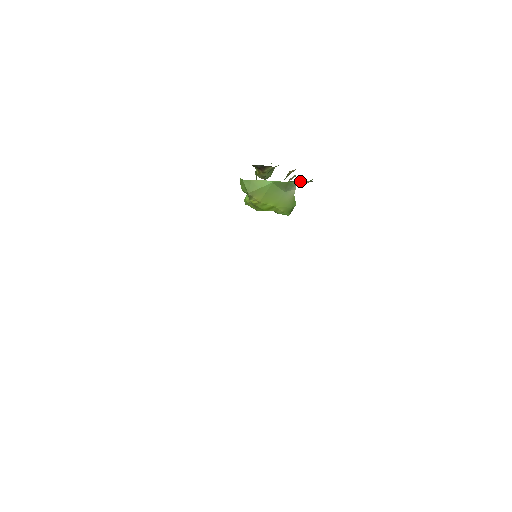
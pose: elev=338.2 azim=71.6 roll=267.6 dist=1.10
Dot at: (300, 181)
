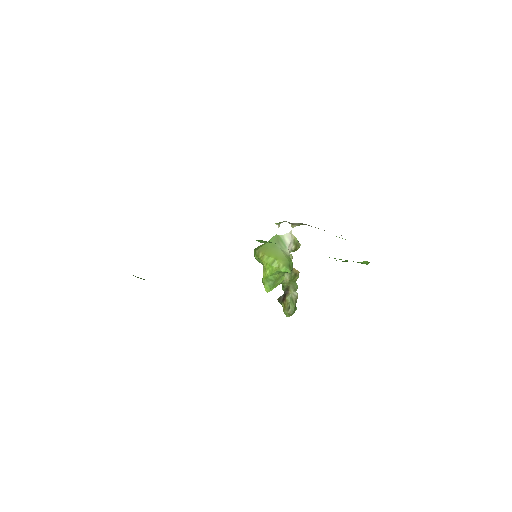
Dot at: (286, 236)
